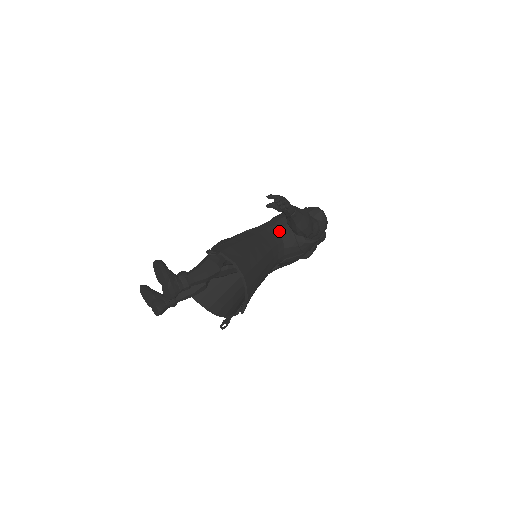
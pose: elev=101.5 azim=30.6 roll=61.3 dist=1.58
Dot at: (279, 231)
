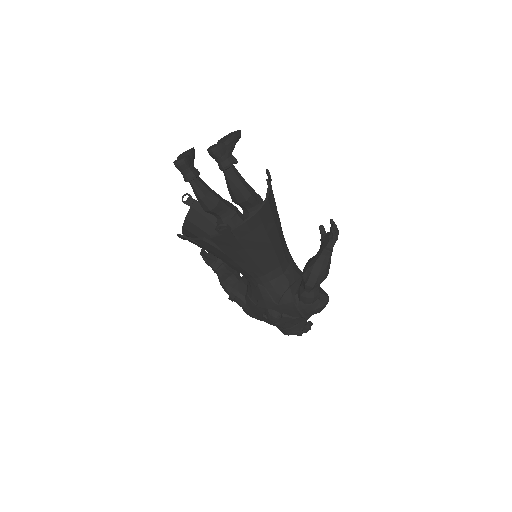
Dot at: (290, 267)
